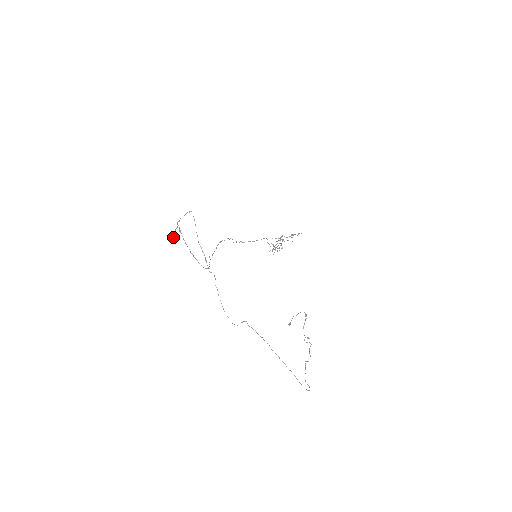
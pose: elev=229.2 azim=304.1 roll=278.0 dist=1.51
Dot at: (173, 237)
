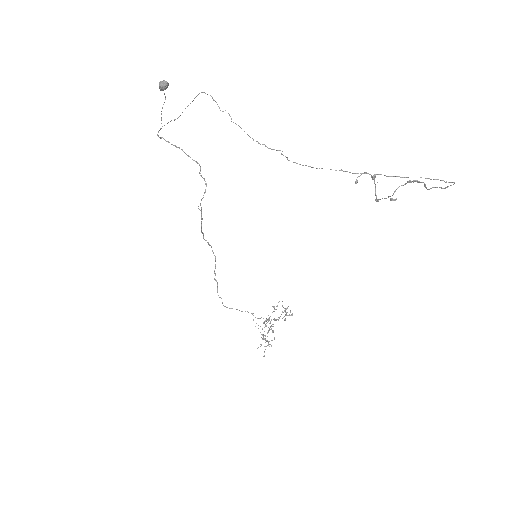
Dot at: (165, 81)
